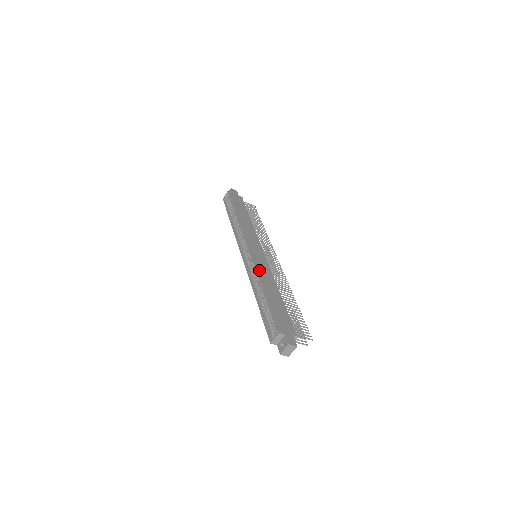
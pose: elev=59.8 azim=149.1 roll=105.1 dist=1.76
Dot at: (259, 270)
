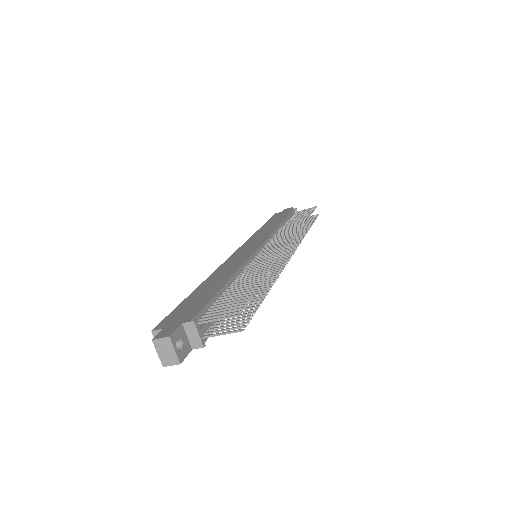
Dot at: (221, 268)
